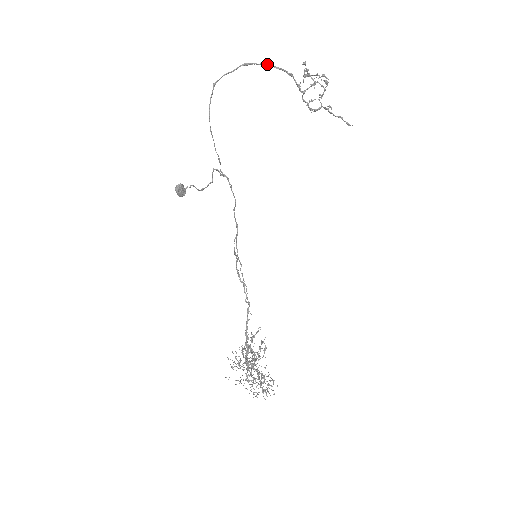
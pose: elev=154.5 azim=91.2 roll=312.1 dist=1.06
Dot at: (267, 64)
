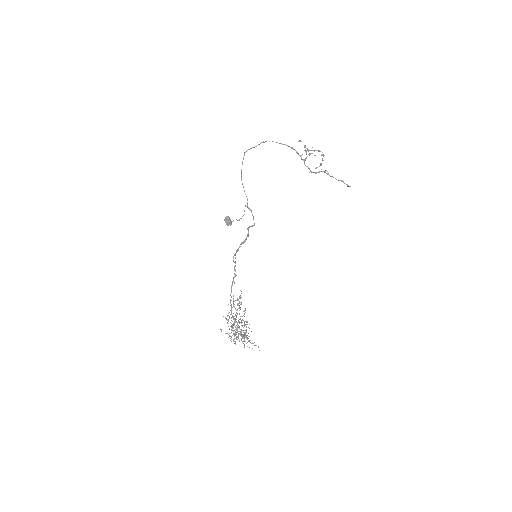
Dot at: (277, 142)
